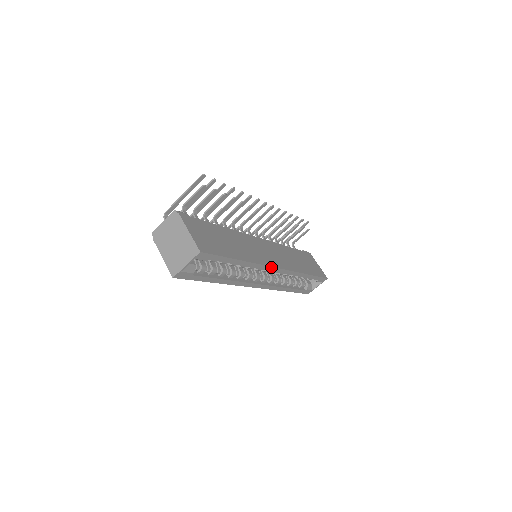
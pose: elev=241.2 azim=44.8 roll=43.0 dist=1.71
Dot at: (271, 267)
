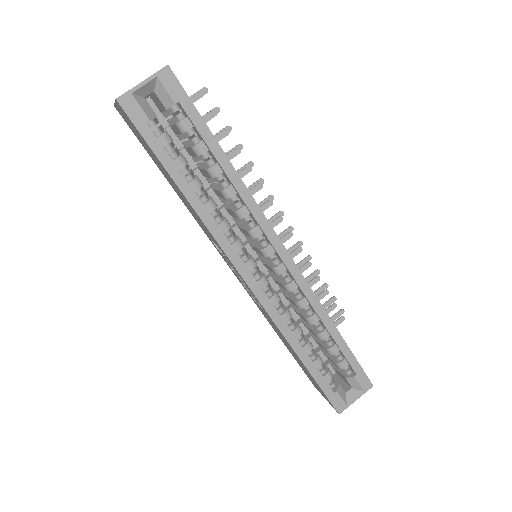
Dot at: (274, 234)
